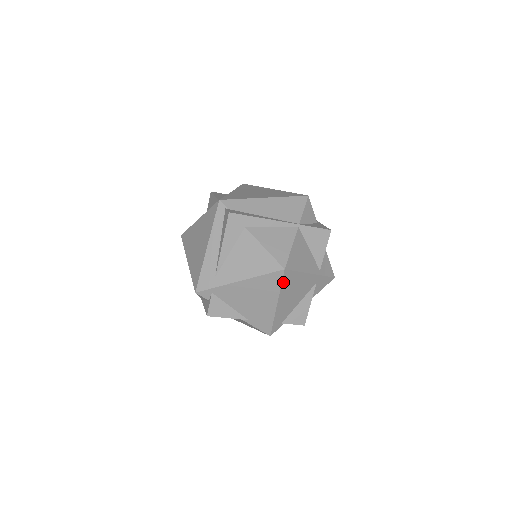
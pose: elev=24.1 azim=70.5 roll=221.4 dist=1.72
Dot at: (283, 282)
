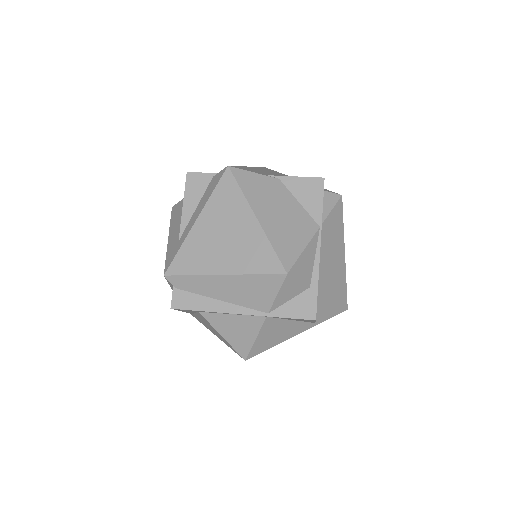
Dot at: occluded
